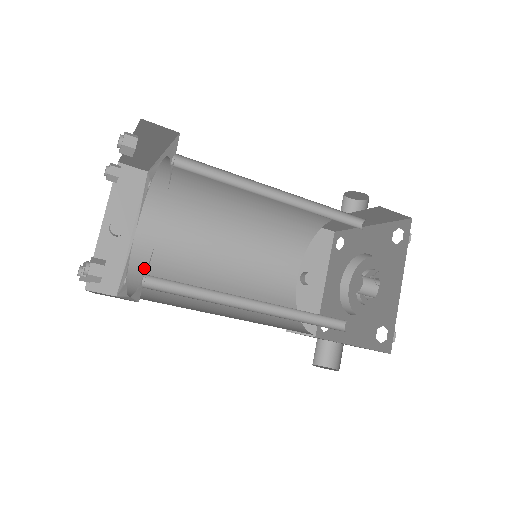
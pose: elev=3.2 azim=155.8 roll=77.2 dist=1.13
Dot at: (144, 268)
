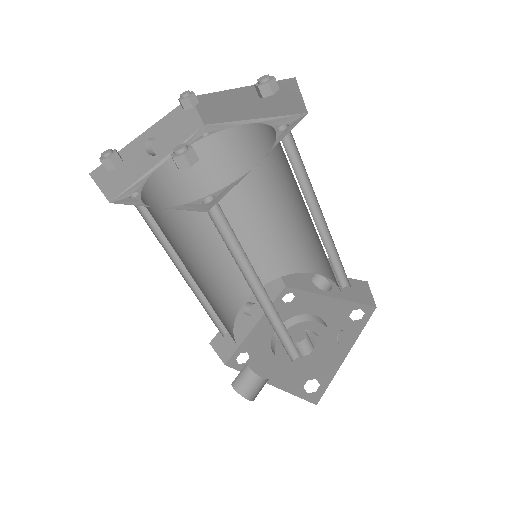
Dot at: (154, 197)
